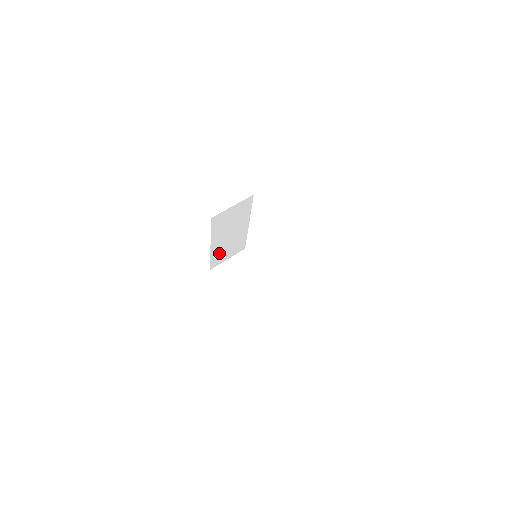
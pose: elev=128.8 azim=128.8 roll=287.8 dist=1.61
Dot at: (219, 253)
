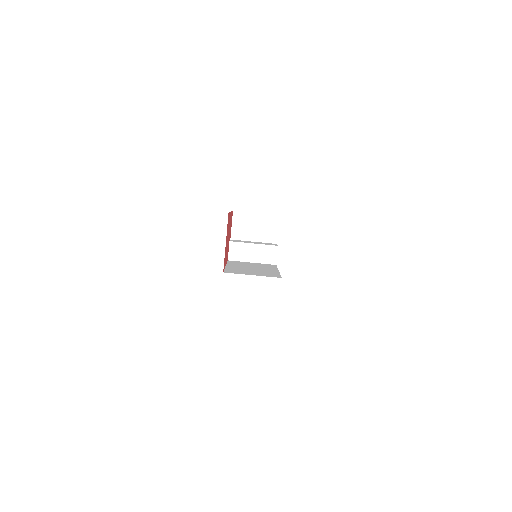
Dot at: occluded
